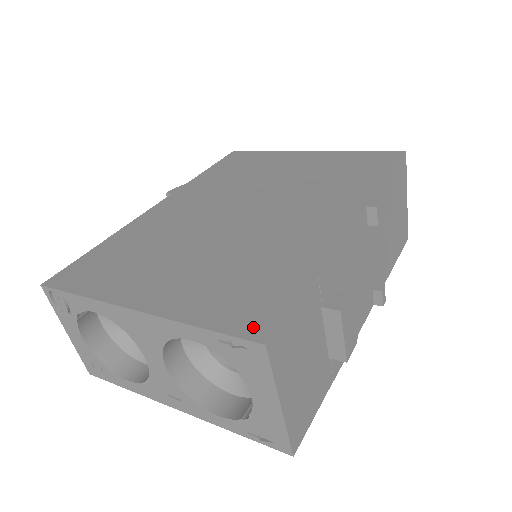
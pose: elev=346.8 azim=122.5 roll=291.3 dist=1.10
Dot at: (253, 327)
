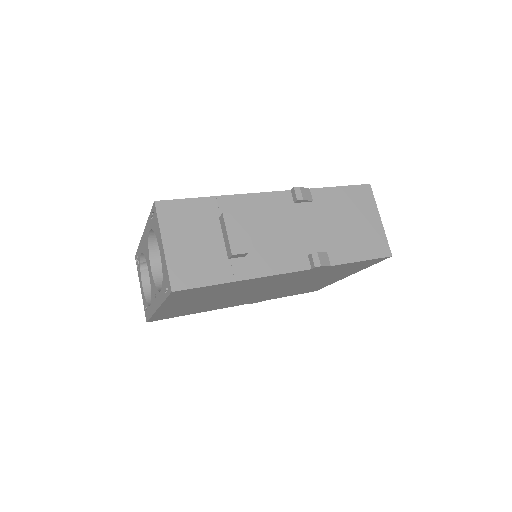
Dot at: occluded
